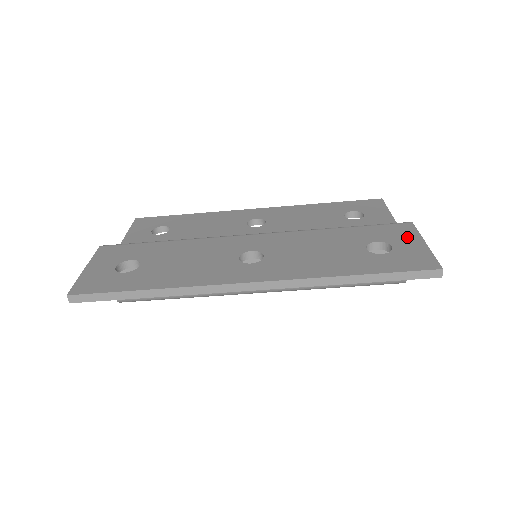
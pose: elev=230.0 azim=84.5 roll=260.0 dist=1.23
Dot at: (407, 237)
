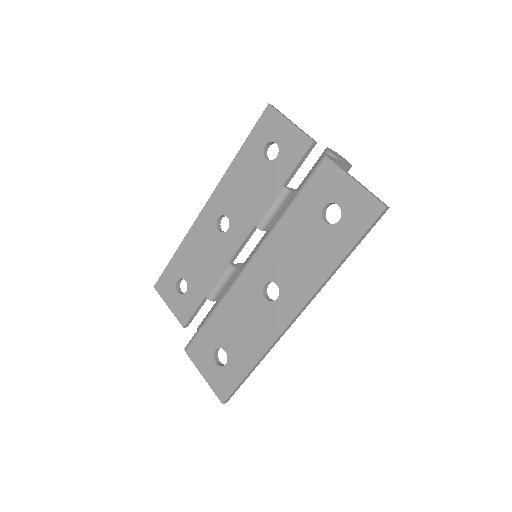
Dot at: (338, 183)
